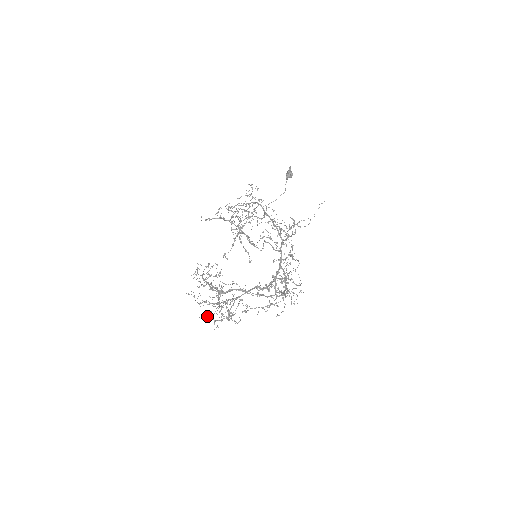
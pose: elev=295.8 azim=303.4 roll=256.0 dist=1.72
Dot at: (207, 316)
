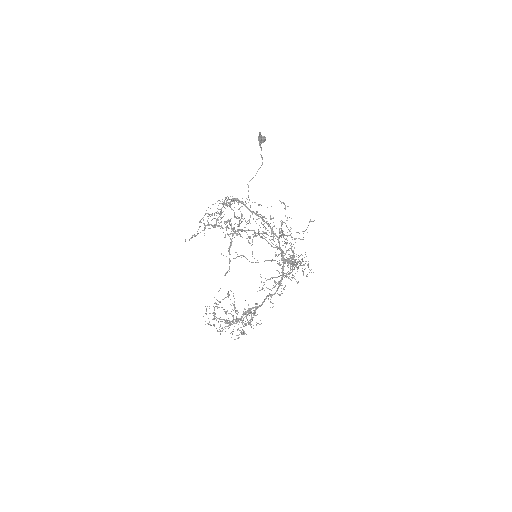
Dot at: occluded
